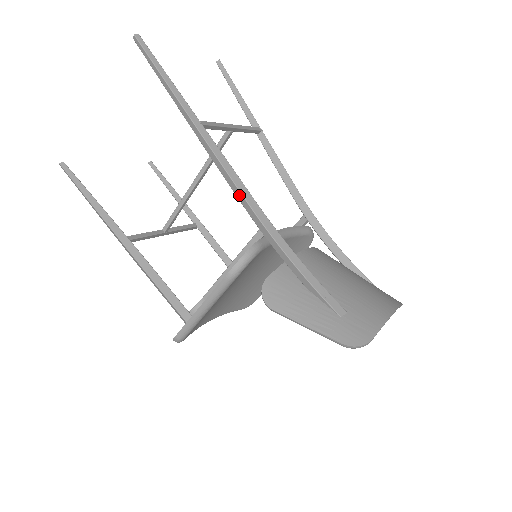
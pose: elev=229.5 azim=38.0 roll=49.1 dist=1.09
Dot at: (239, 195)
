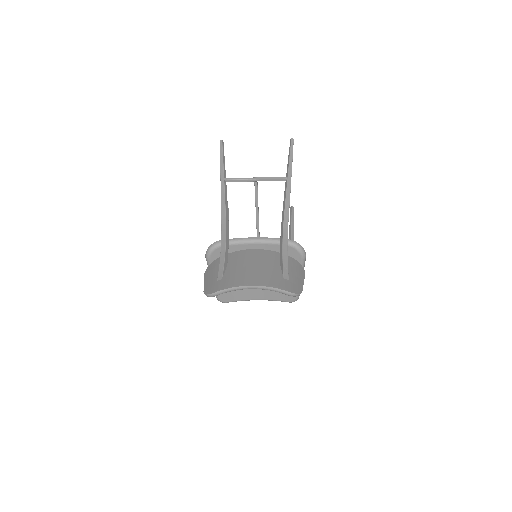
Dot at: (222, 215)
